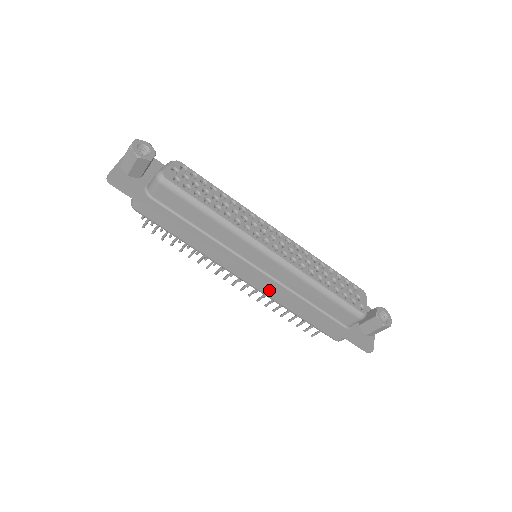
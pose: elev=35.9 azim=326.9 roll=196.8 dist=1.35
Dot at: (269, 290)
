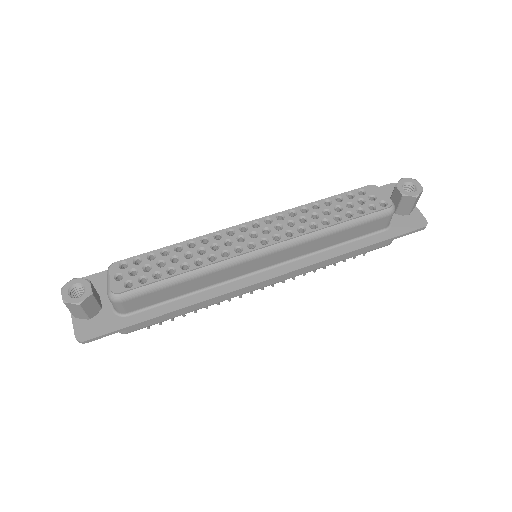
Dot at: occluded
